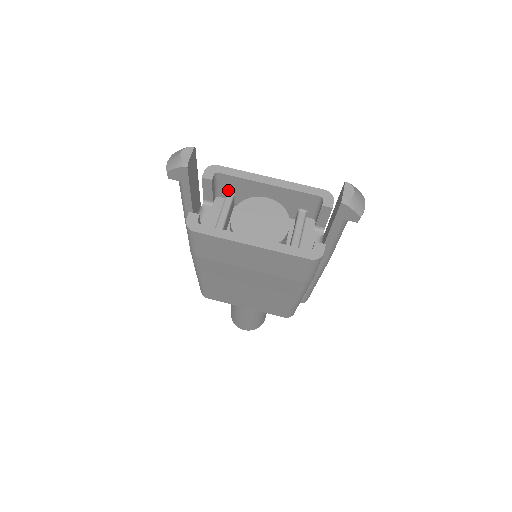
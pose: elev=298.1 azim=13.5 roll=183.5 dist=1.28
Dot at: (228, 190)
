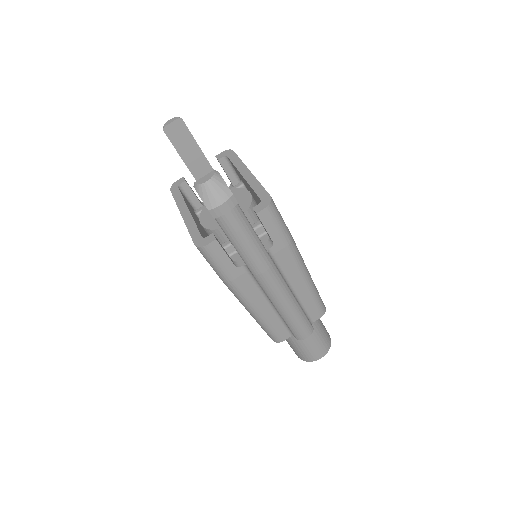
Dot at: occluded
